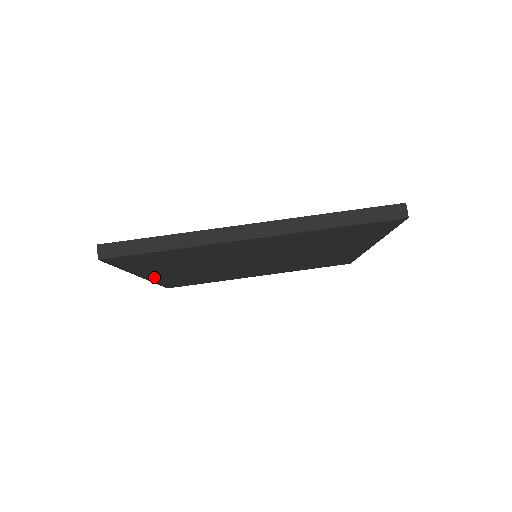
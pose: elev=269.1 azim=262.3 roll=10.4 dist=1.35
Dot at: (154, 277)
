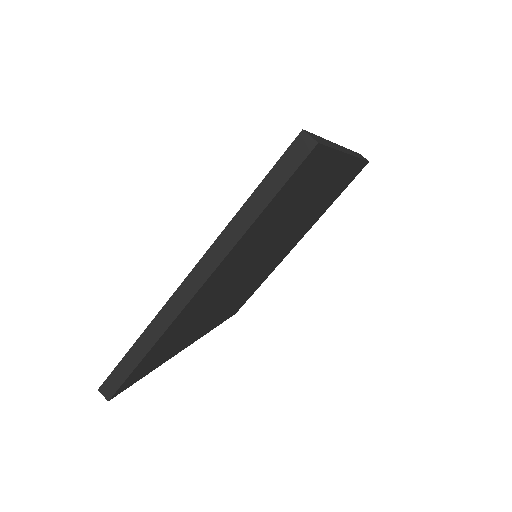
Dot at: (198, 336)
